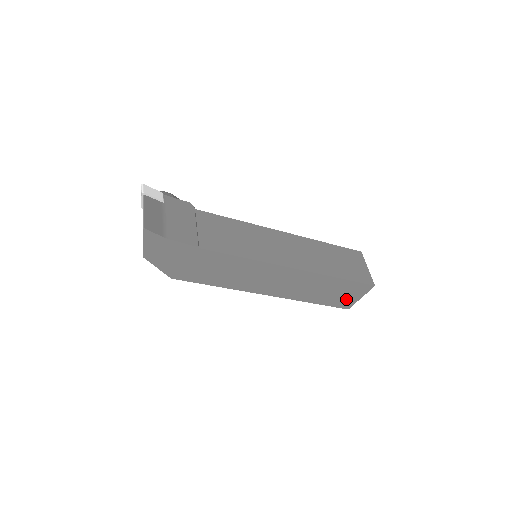
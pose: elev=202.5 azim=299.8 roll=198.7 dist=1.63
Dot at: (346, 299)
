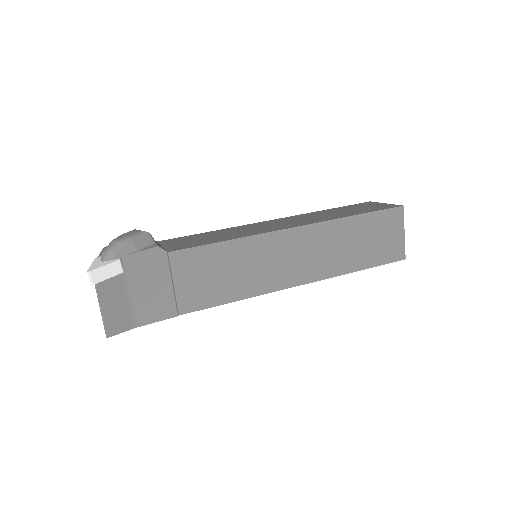
Dot at: occluded
